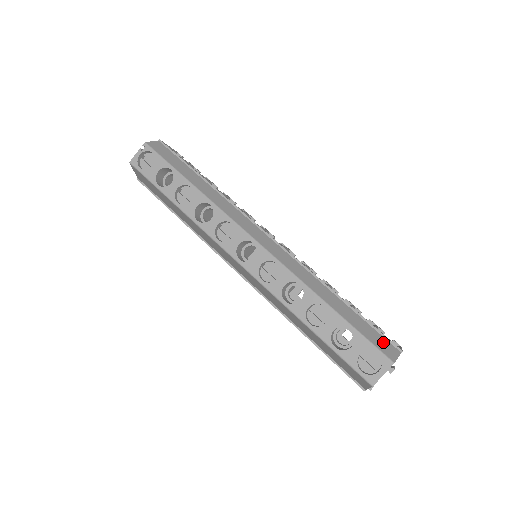
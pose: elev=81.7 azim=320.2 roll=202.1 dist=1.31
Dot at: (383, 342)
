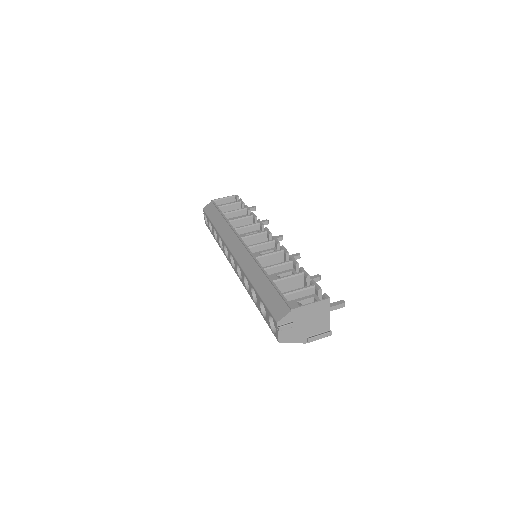
Dot at: (280, 306)
